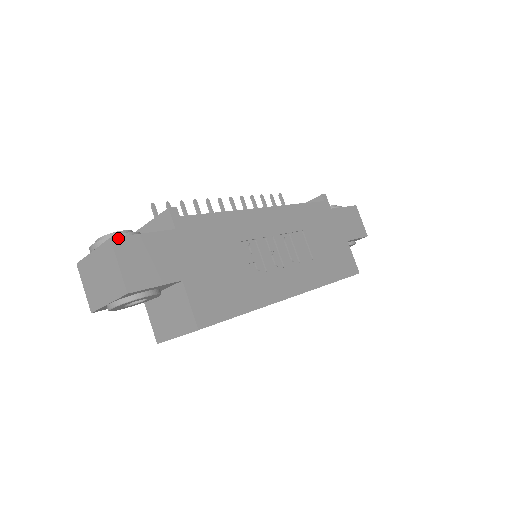
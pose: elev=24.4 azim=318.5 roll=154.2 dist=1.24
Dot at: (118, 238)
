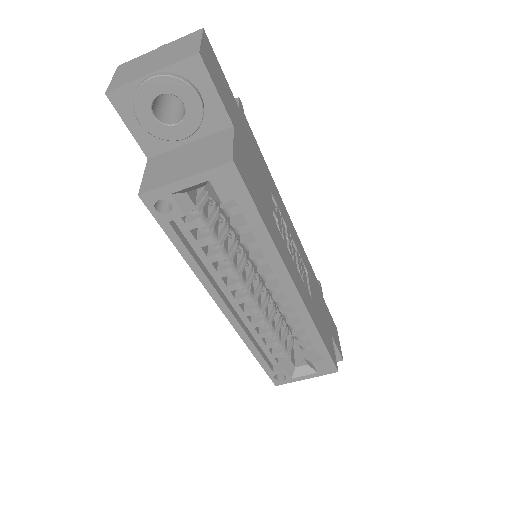
Dot at: (207, 38)
